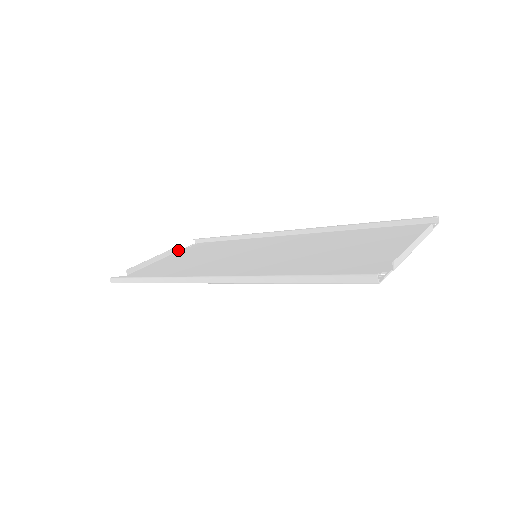
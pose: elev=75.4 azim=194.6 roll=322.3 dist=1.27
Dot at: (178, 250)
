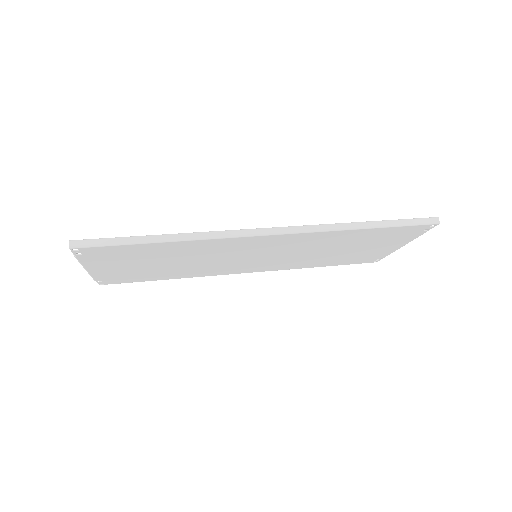
Dot at: (93, 277)
